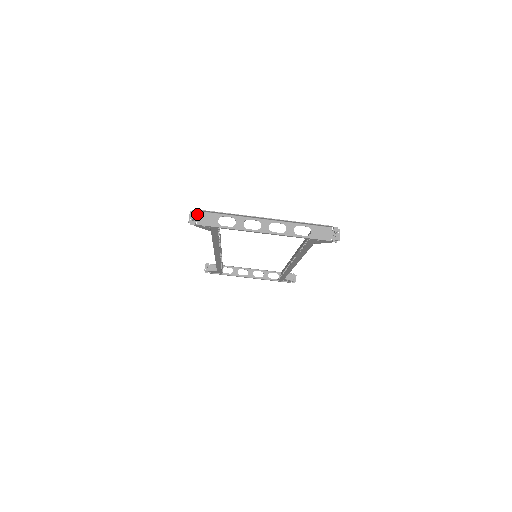
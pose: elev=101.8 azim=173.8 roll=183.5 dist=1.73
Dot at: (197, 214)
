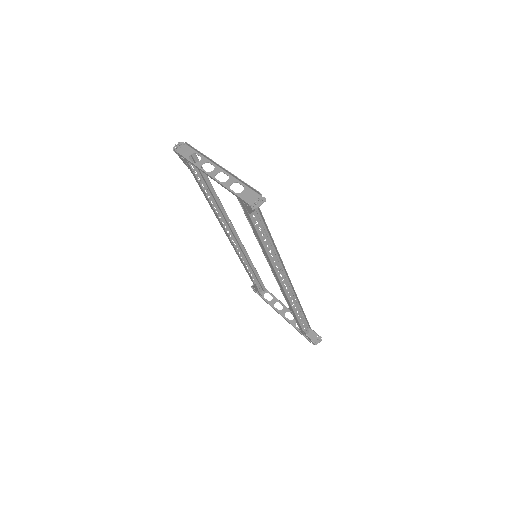
Dot at: (183, 145)
